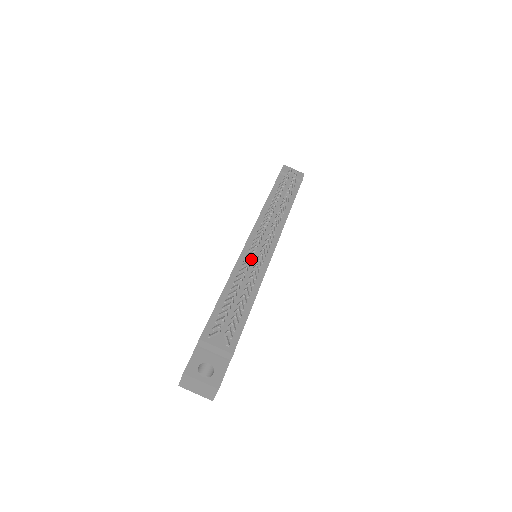
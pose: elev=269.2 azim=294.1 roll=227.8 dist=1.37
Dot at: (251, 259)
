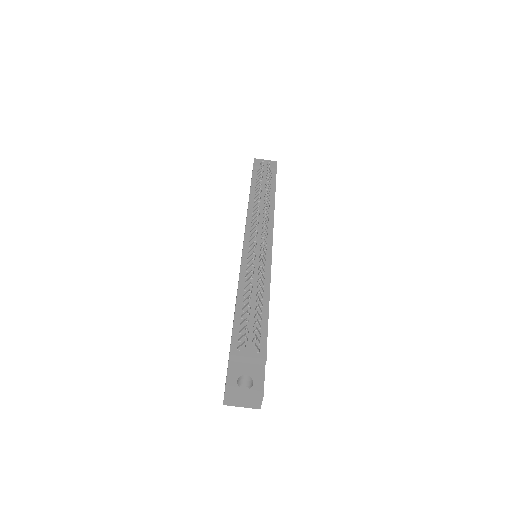
Dot at: (254, 261)
